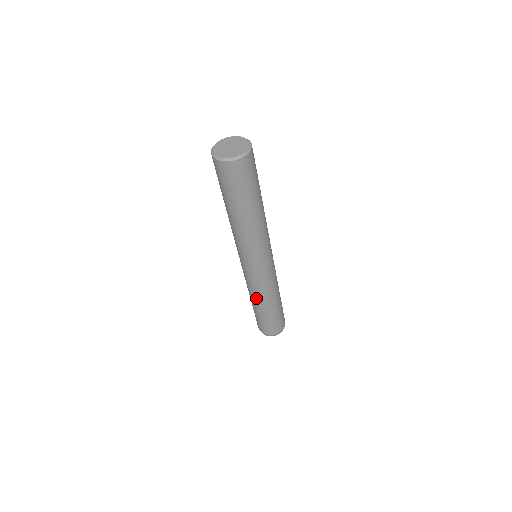
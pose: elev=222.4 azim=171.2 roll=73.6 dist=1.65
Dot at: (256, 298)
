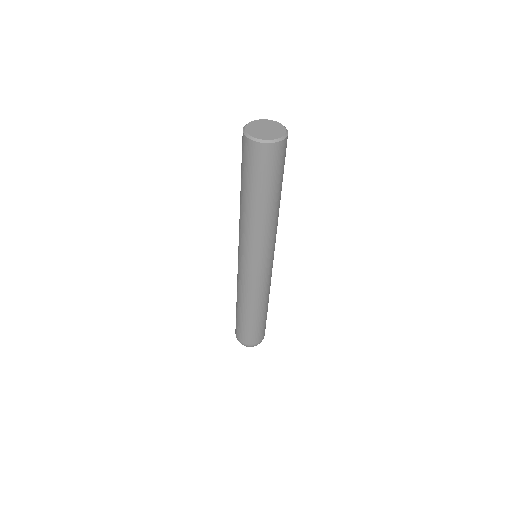
Dot at: (251, 304)
